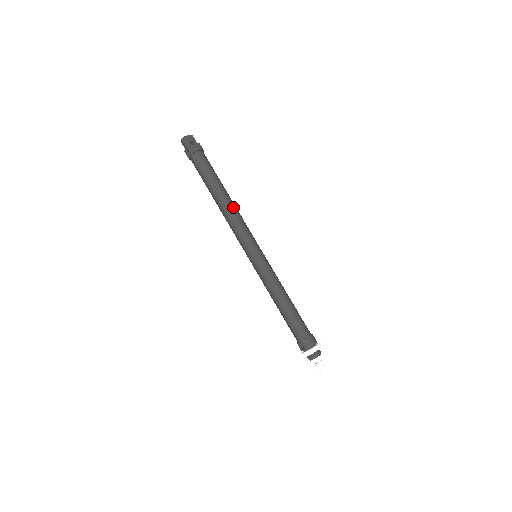
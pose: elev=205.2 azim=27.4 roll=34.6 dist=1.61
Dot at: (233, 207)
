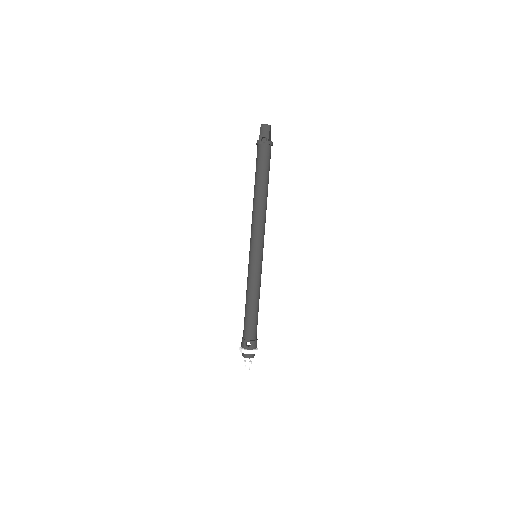
Dot at: occluded
